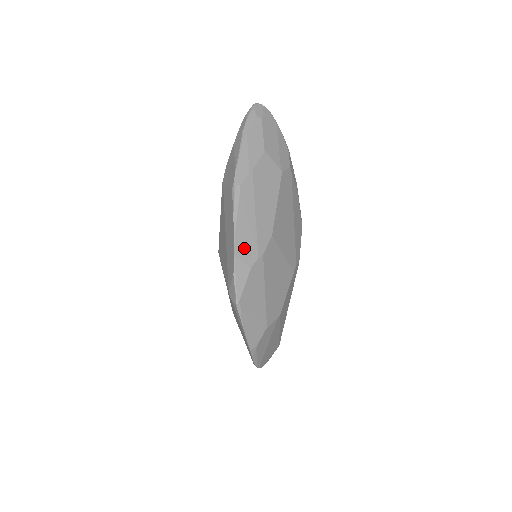
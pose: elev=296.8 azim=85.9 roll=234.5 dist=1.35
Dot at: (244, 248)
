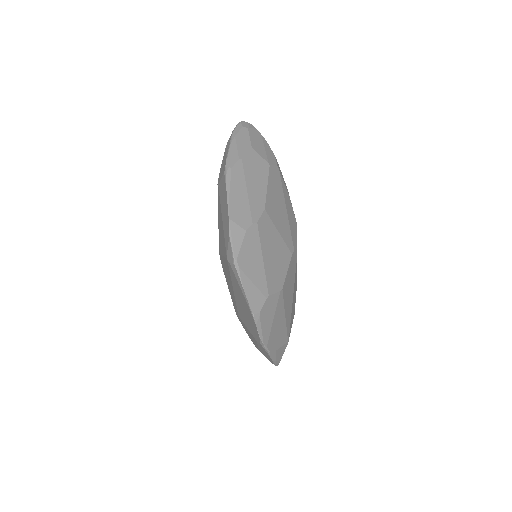
Dot at: (238, 214)
